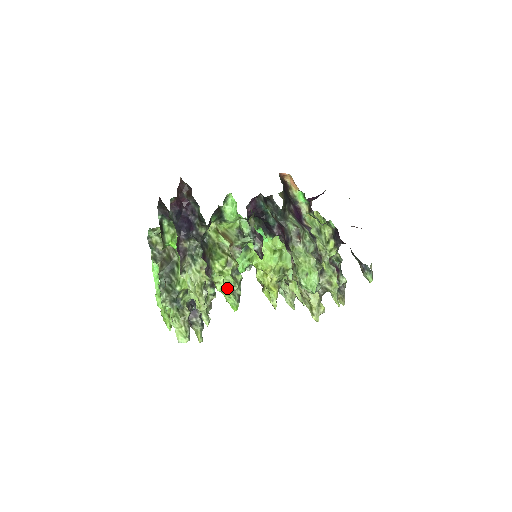
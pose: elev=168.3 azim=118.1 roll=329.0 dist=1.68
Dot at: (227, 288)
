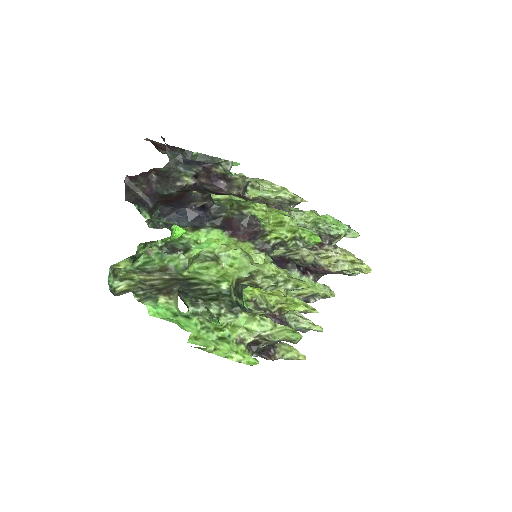
Dot at: (291, 222)
